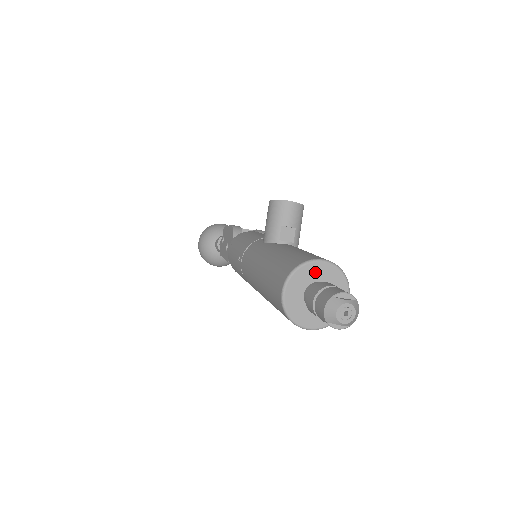
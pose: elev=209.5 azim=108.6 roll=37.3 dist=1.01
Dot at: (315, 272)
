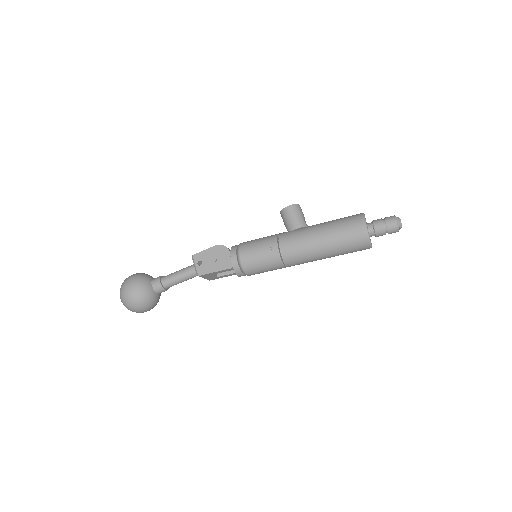
Dot at: occluded
